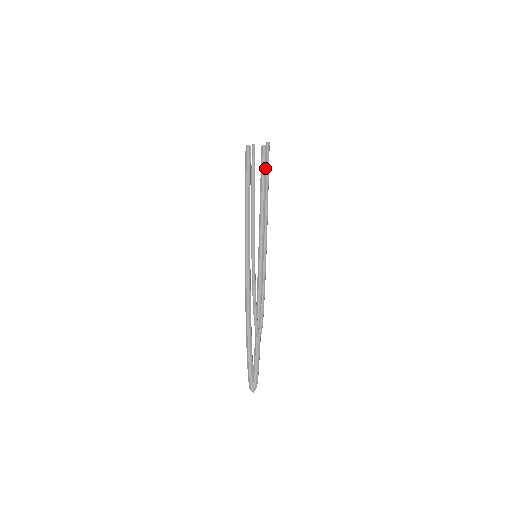
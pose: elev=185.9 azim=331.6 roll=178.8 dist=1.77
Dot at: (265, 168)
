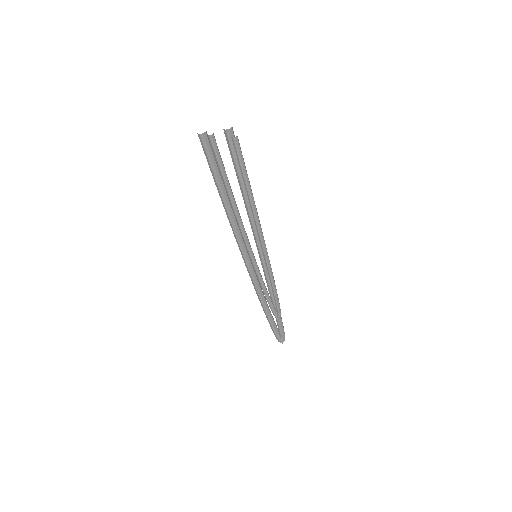
Dot at: (241, 173)
